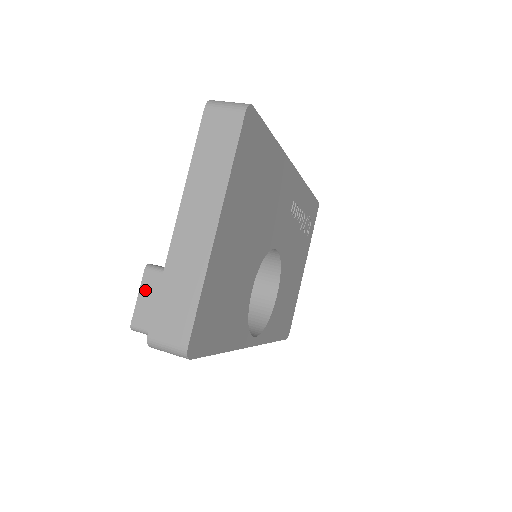
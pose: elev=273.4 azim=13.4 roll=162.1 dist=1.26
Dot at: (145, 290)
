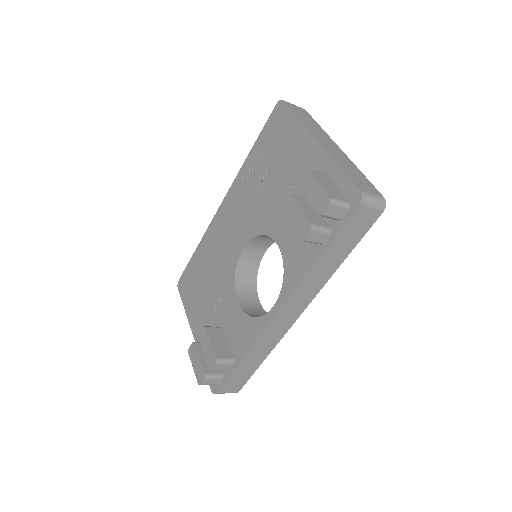
Dot at: (319, 179)
